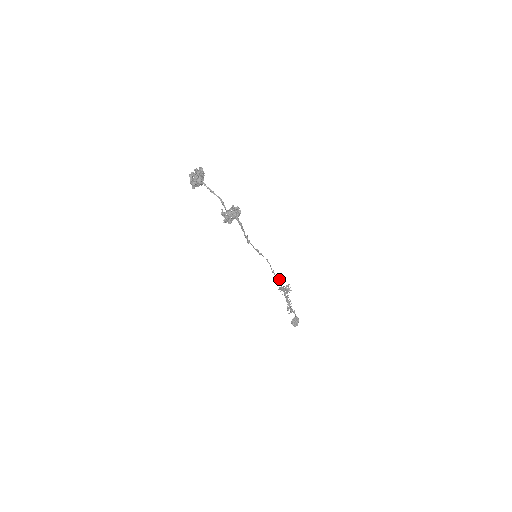
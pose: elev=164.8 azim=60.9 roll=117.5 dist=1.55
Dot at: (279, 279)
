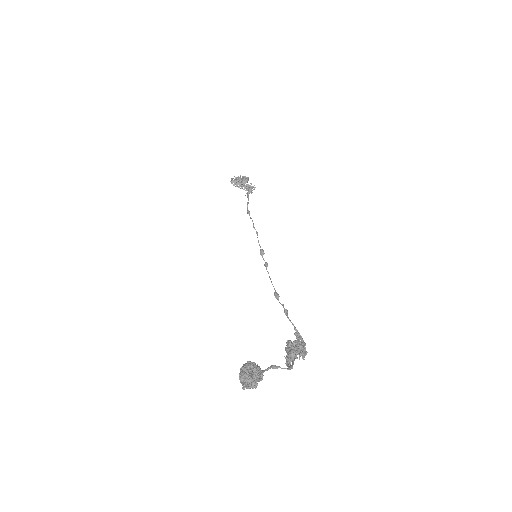
Dot at: occluded
